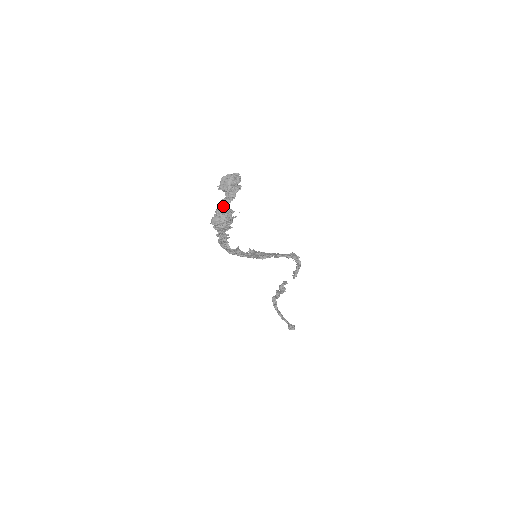
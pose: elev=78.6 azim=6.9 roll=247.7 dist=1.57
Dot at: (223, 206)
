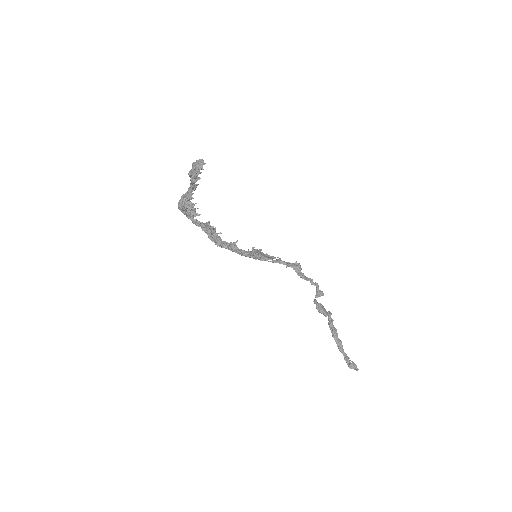
Dot at: (187, 191)
